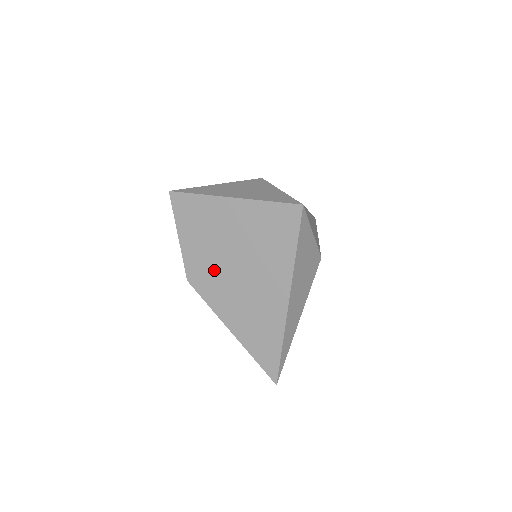
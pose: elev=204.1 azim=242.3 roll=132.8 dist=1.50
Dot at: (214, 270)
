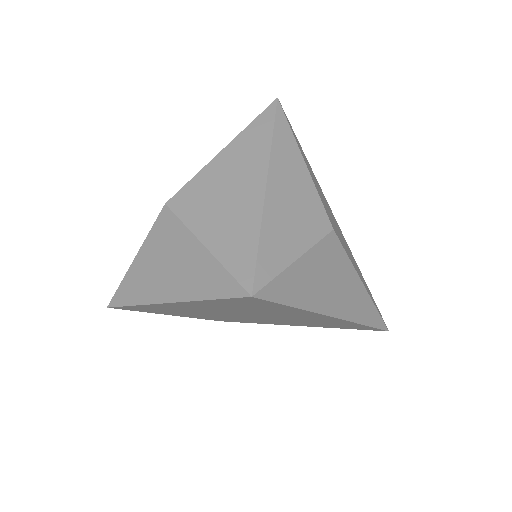
Dot at: (232, 318)
